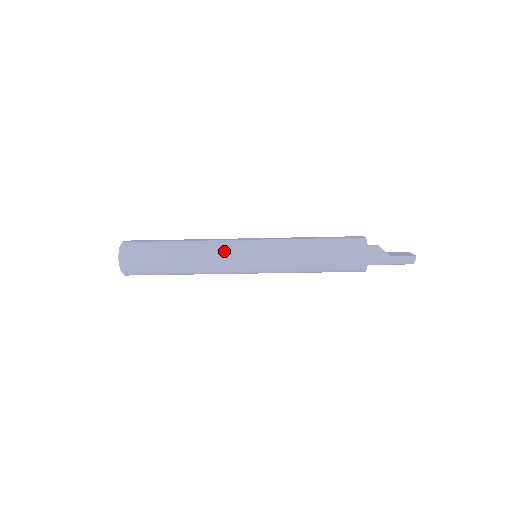
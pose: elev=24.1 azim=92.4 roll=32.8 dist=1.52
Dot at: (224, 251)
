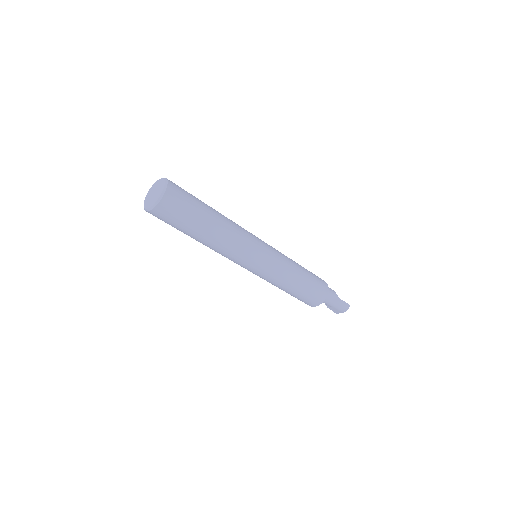
Dot at: (248, 234)
